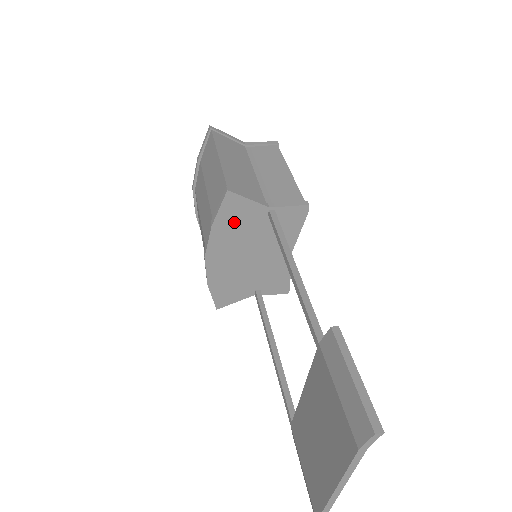
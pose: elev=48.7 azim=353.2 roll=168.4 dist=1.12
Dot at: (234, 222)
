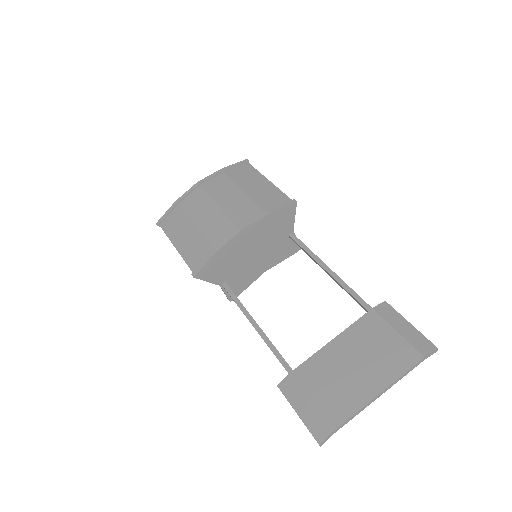
Dot at: (276, 223)
